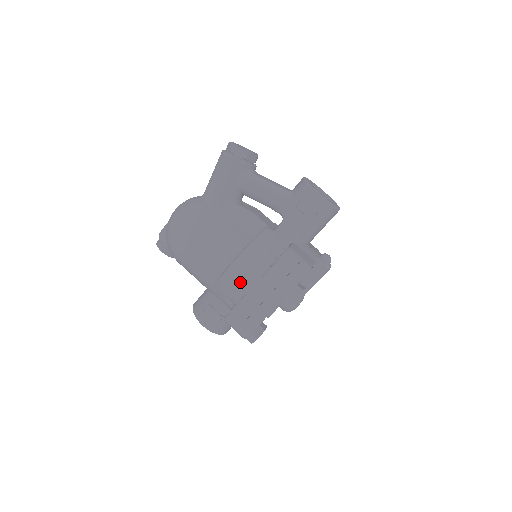
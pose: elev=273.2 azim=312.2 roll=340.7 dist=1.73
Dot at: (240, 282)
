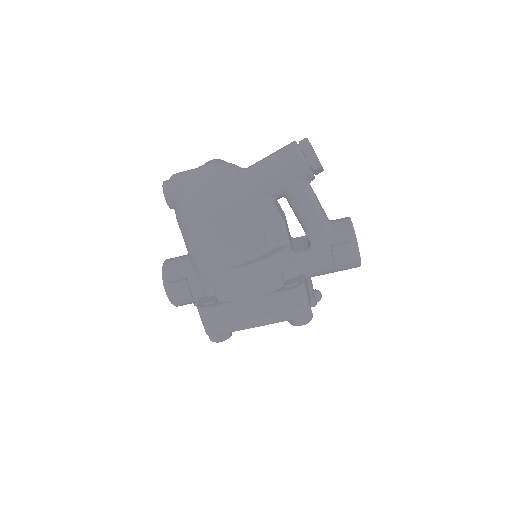
Dot at: (239, 288)
